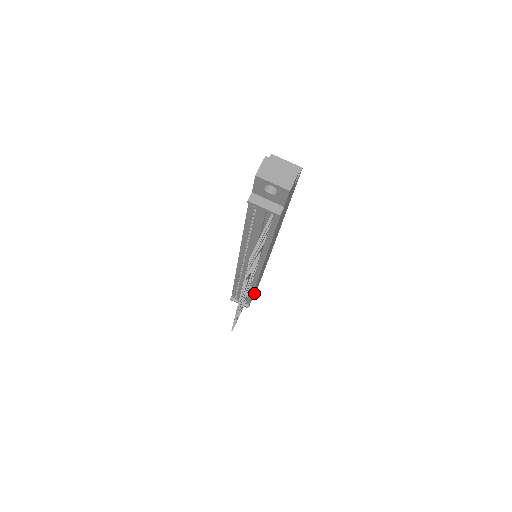
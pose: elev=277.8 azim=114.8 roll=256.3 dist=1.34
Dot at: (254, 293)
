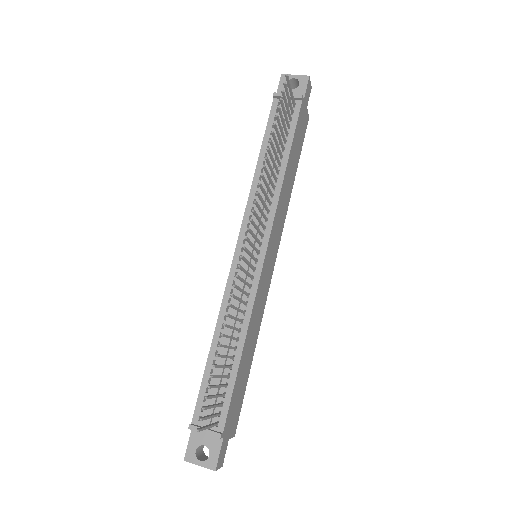
Dot at: (230, 424)
